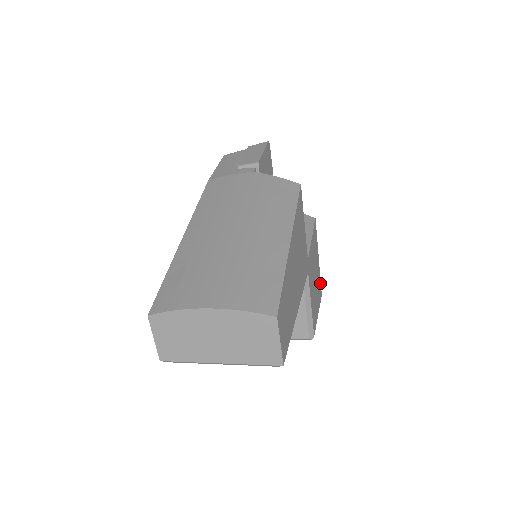
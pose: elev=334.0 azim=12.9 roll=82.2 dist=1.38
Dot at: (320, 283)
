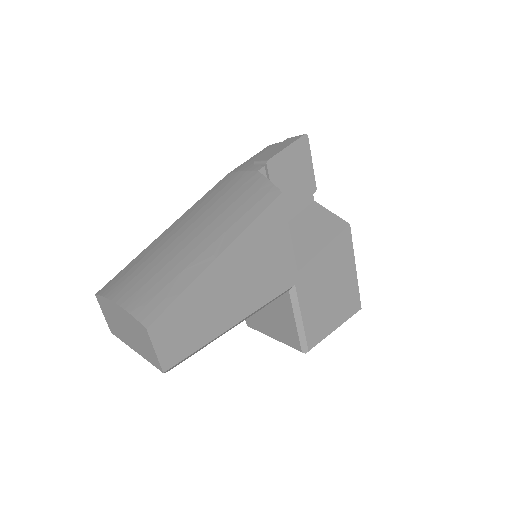
Dot at: (357, 295)
